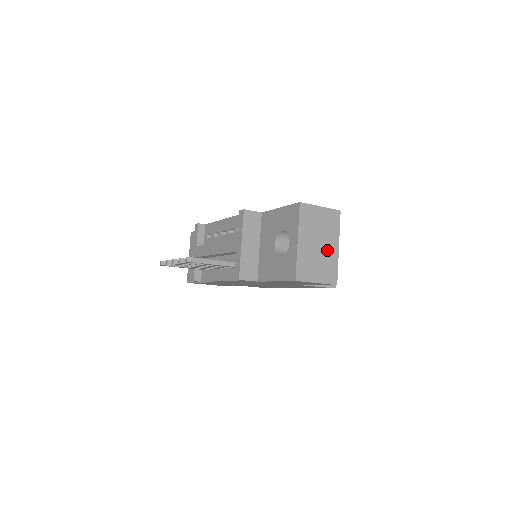
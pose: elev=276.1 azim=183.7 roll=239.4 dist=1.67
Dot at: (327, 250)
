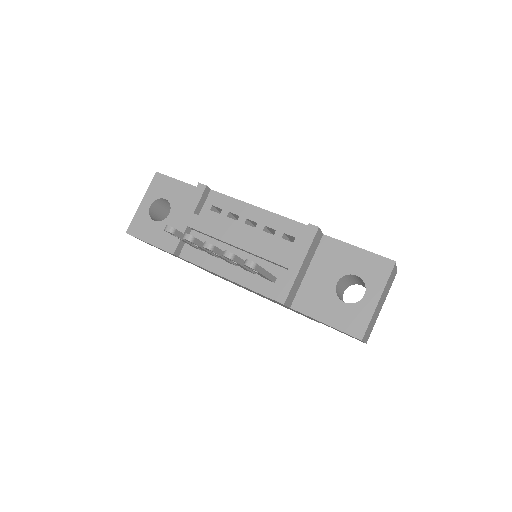
Dot at: (379, 310)
